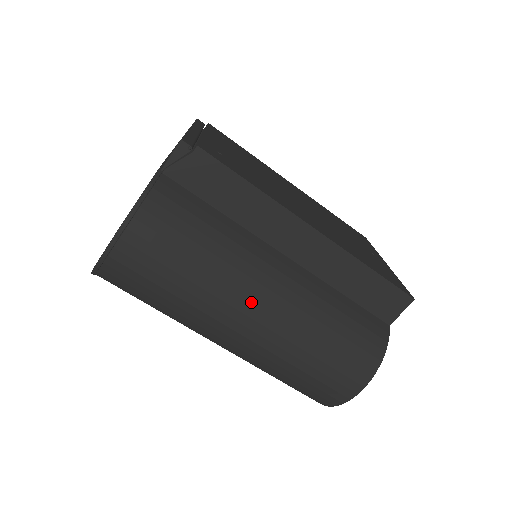
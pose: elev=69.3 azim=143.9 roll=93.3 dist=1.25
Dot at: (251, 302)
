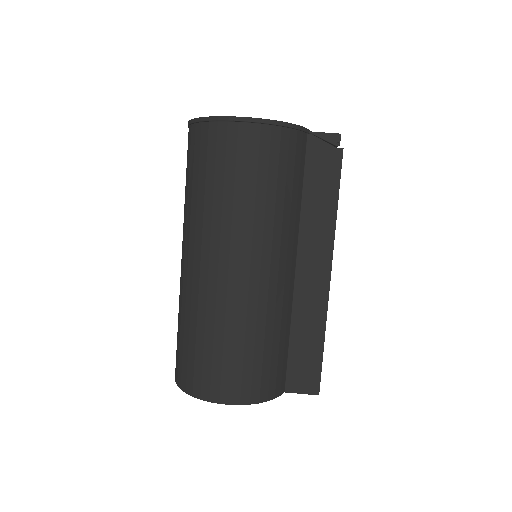
Dot at: (253, 259)
